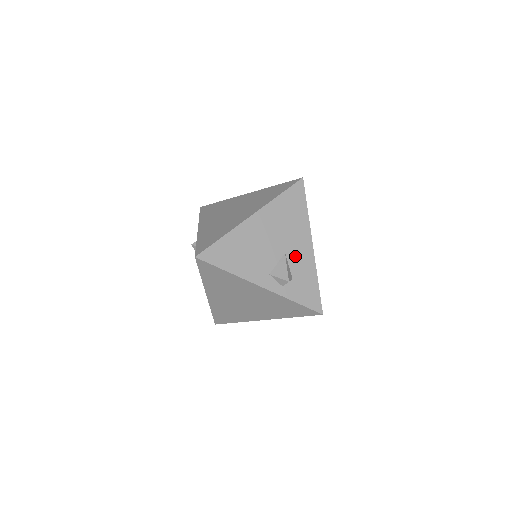
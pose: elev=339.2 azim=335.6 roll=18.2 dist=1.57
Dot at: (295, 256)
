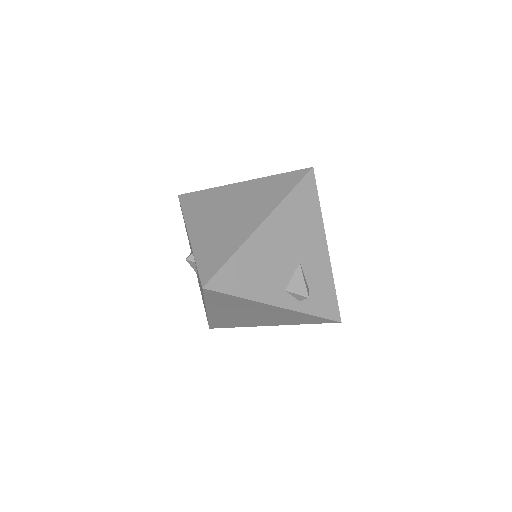
Dot at: (310, 263)
